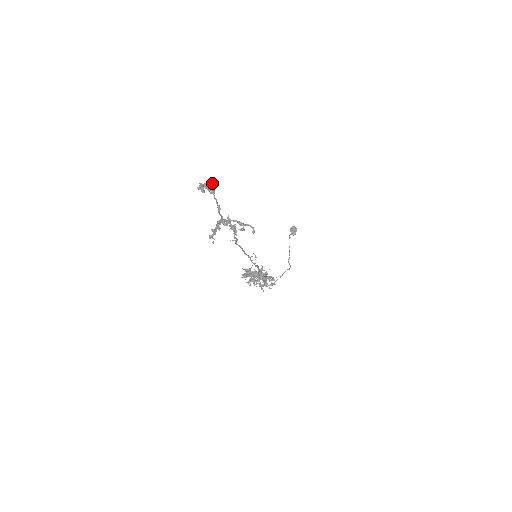
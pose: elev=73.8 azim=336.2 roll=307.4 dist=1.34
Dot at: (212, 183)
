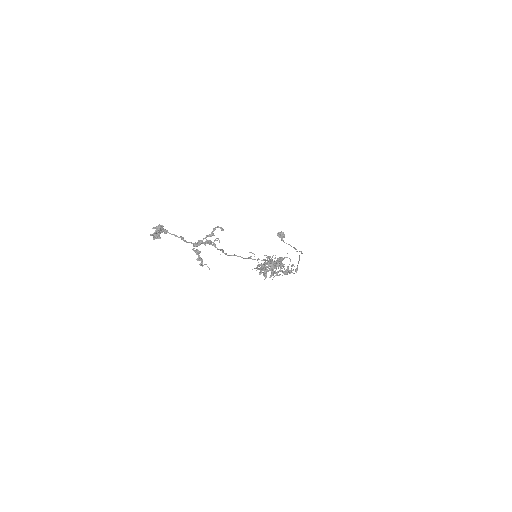
Dot at: (157, 226)
